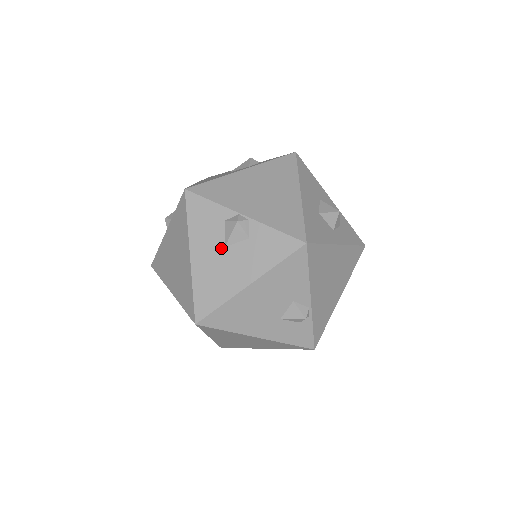
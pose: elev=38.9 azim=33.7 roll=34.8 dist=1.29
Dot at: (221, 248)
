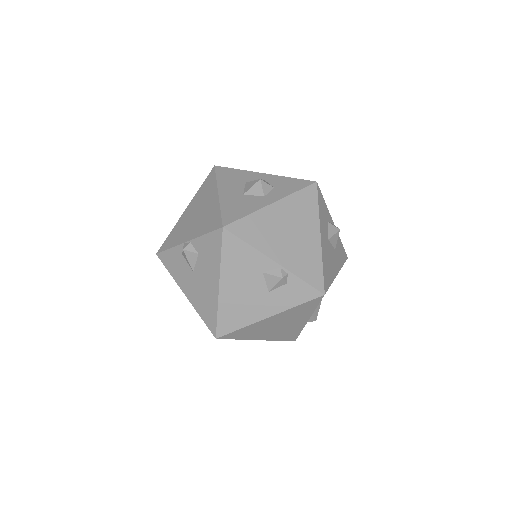
Dot at: (192, 274)
